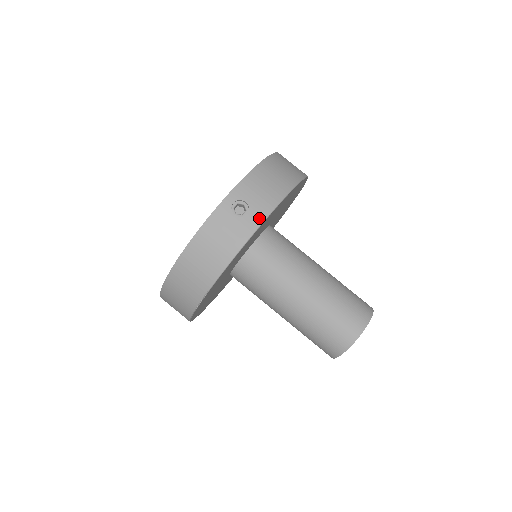
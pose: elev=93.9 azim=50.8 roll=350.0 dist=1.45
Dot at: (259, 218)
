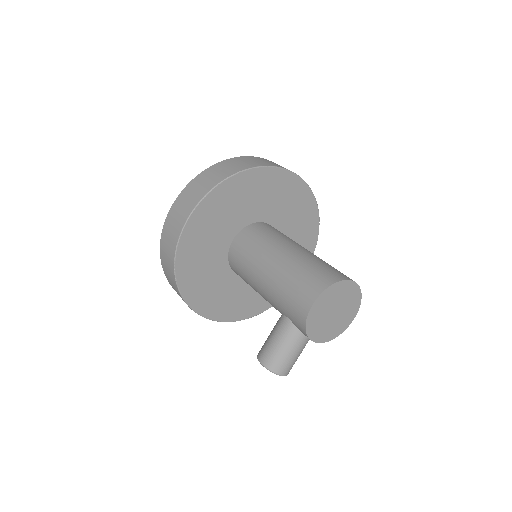
Dot at: occluded
